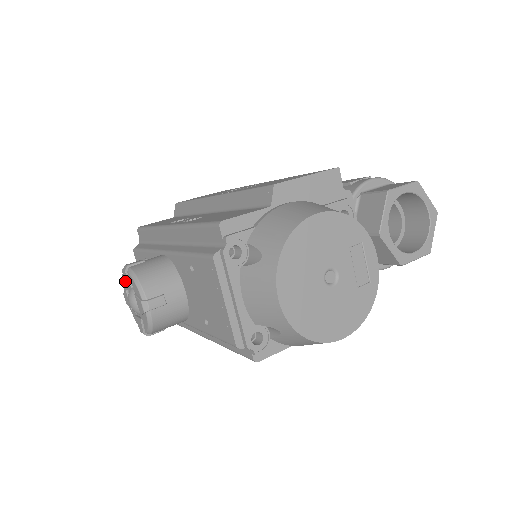
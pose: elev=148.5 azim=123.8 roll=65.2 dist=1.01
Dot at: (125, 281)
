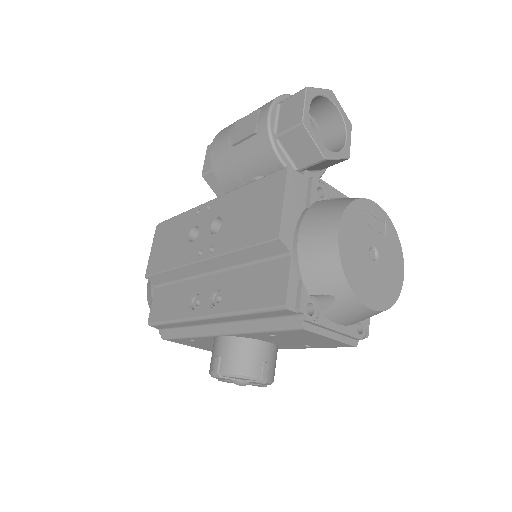
Dot at: (222, 379)
